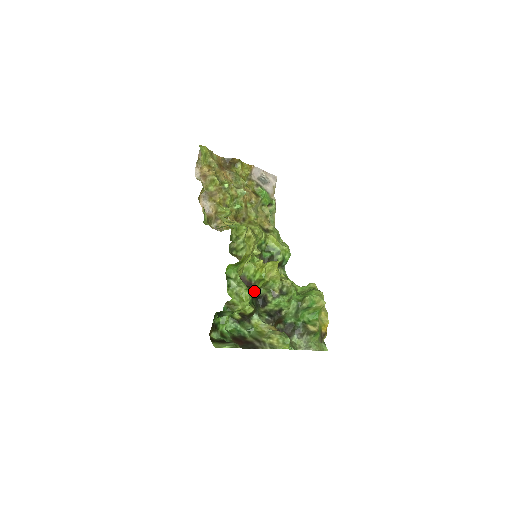
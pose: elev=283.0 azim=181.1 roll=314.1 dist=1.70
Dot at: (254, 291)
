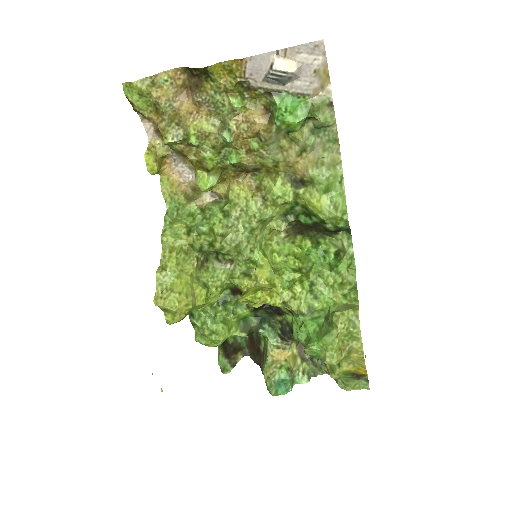
Dot at: occluded
